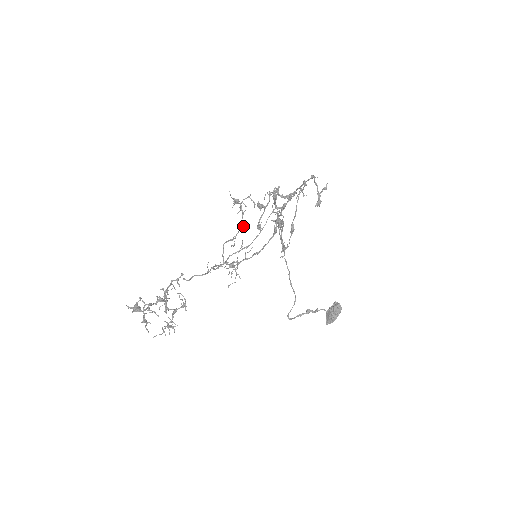
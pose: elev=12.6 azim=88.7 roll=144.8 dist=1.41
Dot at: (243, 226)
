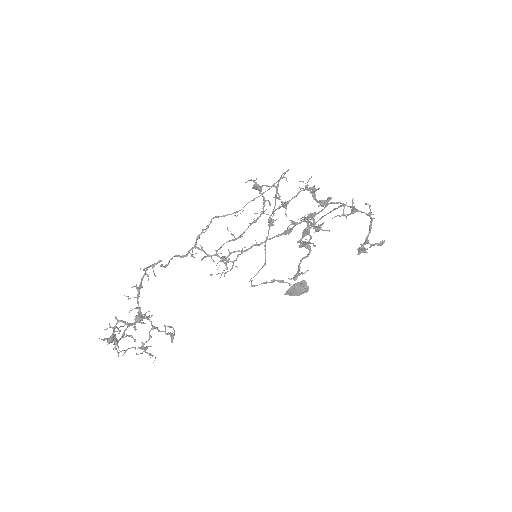
Dot at: (255, 221)
